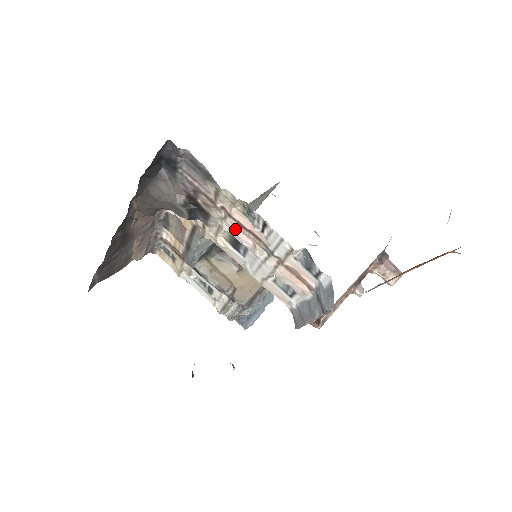
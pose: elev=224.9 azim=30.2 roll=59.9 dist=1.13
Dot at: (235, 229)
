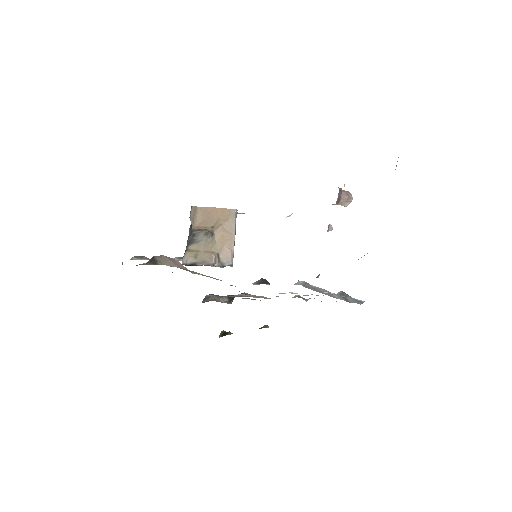
Dot at: occluded
